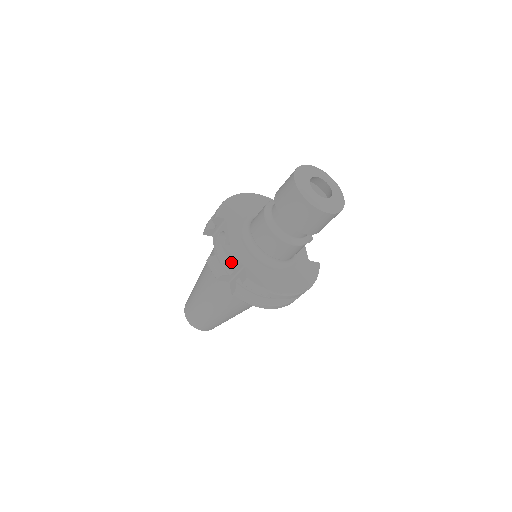
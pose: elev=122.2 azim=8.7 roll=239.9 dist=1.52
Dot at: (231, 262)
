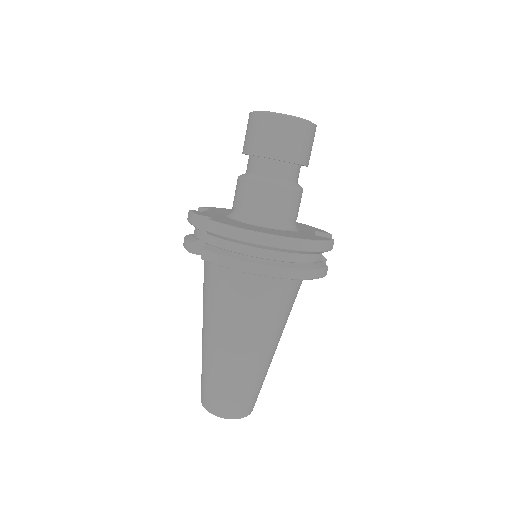
Dot at: (195, 214)
